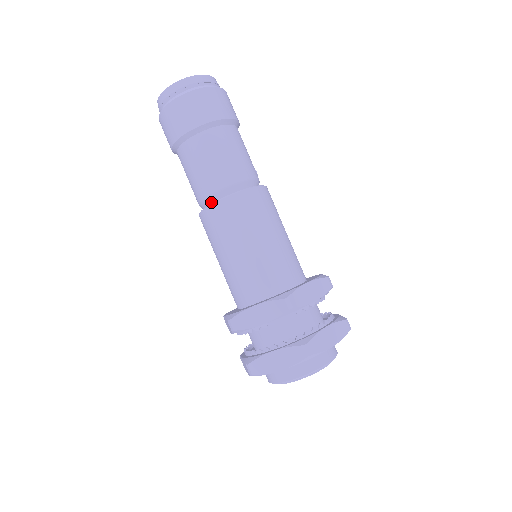
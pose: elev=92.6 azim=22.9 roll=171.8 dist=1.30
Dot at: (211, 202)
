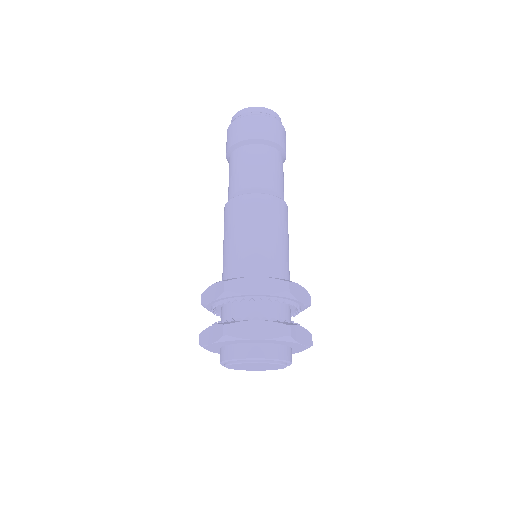
Dot at: occluded
